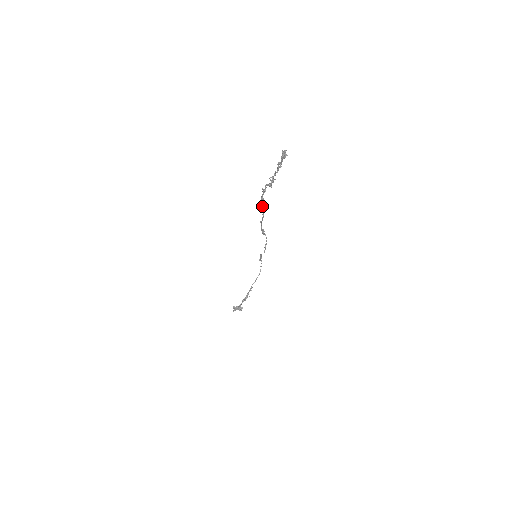
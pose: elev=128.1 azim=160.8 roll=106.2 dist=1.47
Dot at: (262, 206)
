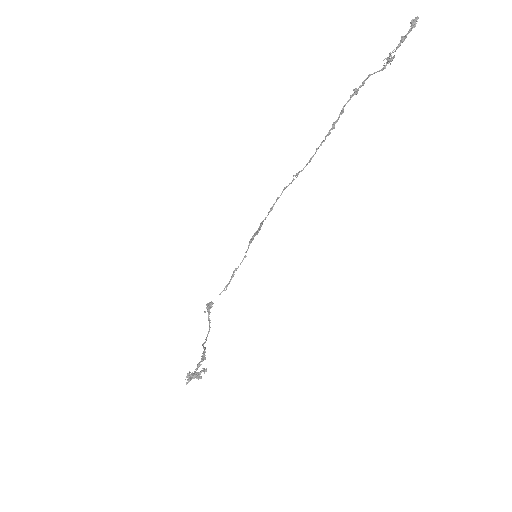
Dot at: (330, 130)
